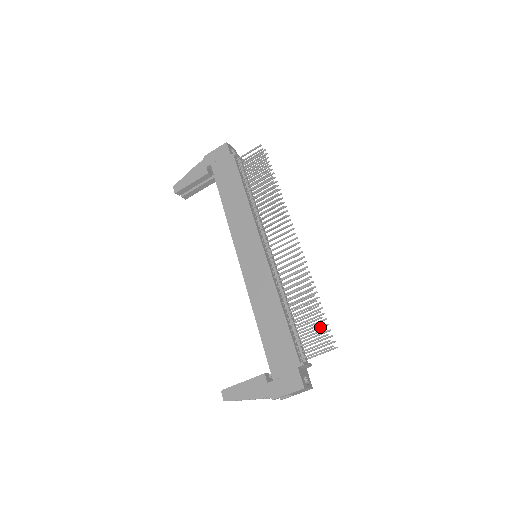
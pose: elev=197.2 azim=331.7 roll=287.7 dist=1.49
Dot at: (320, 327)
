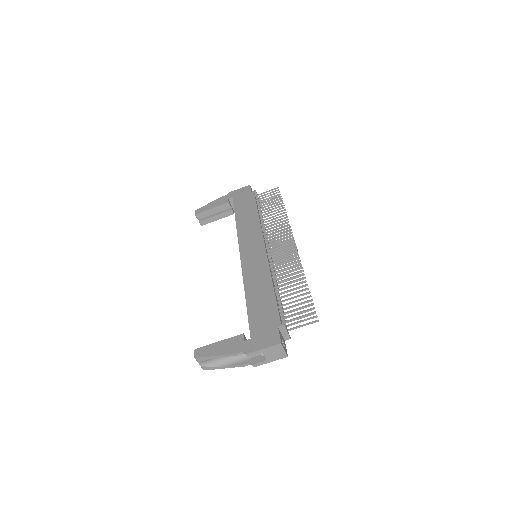
Dot at: (305, 305)
